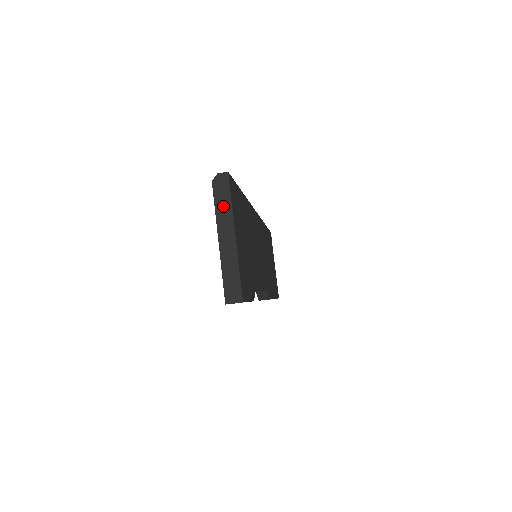
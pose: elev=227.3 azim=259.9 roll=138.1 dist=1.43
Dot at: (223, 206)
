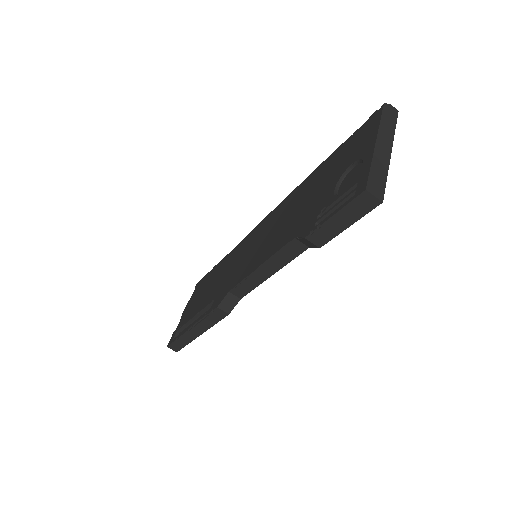
Dot at: (388, 125)
